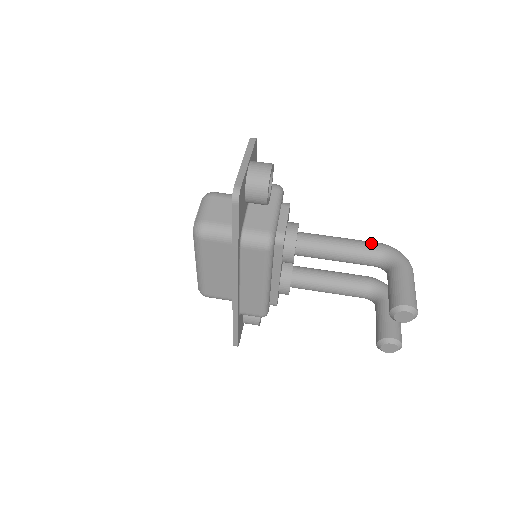
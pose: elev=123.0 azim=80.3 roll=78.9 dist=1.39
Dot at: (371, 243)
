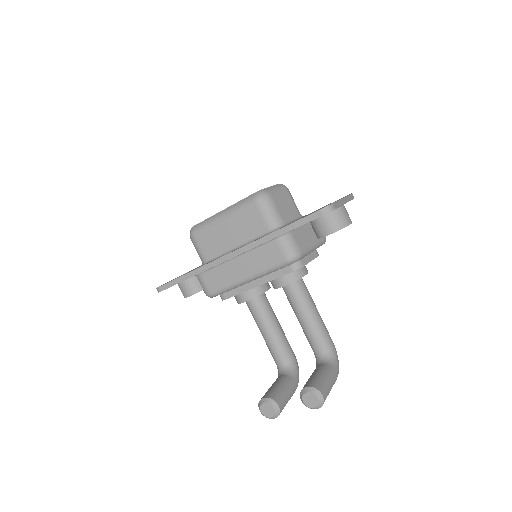
Dot at: occluded
